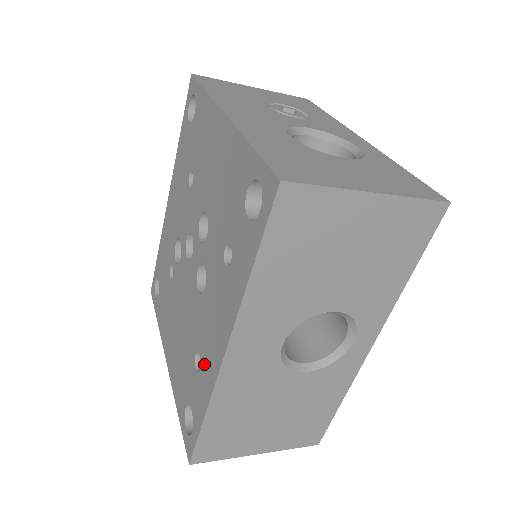
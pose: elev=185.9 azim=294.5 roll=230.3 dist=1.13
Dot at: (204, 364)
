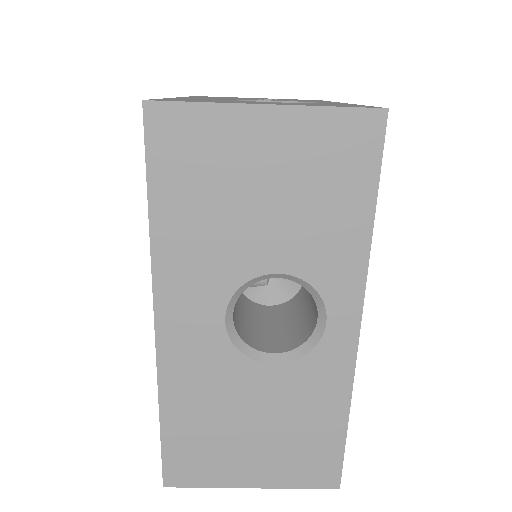
Dot at: occluded
